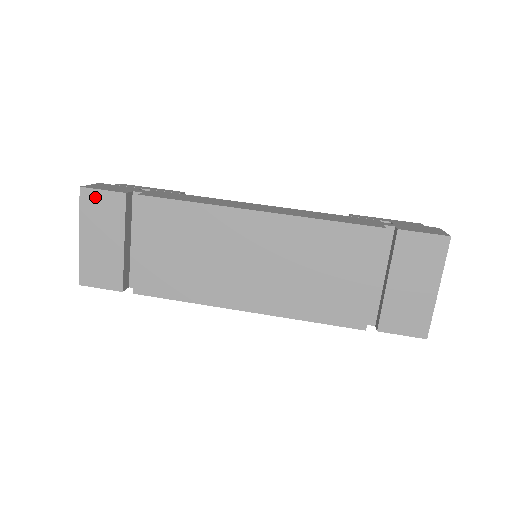
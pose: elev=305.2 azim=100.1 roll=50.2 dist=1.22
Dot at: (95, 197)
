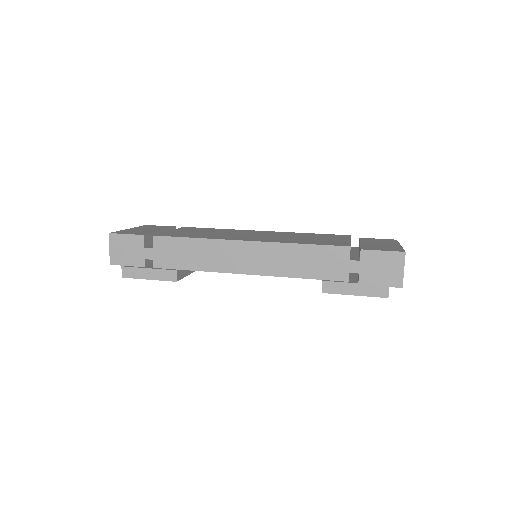
Dot at: (154, 226)
